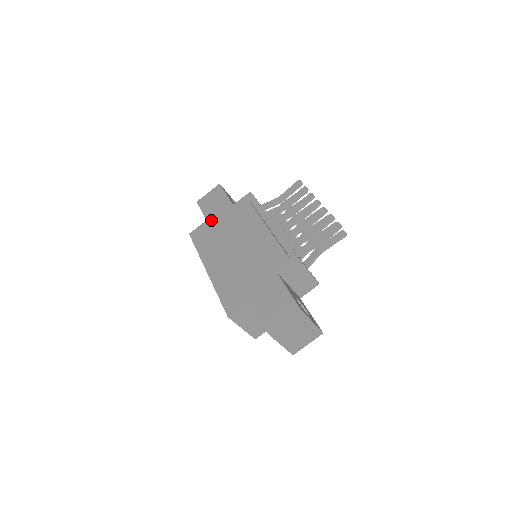
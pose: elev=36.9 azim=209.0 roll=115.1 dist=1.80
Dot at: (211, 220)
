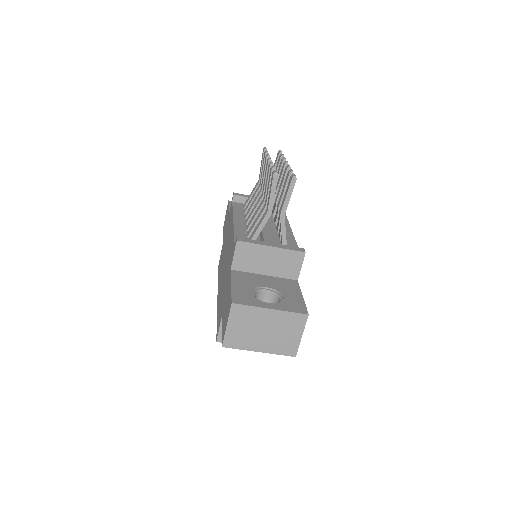
Dot at: (223, 242)
